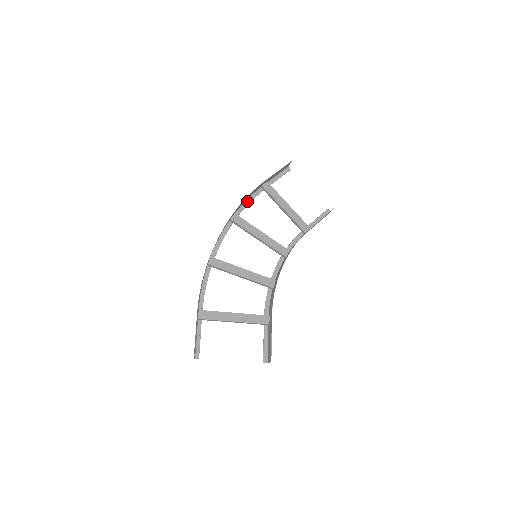
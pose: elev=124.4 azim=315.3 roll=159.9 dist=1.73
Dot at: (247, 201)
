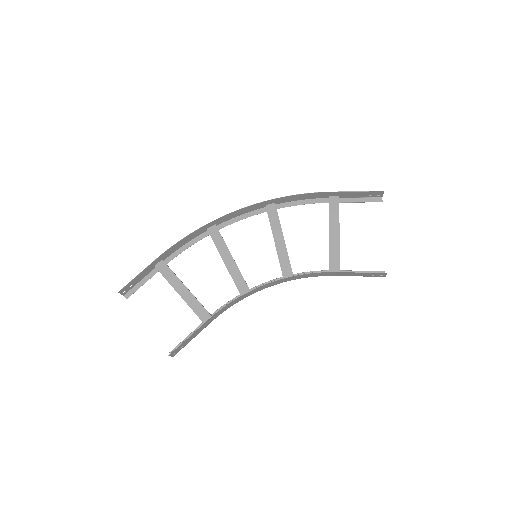
Dot at: (301, 201)
